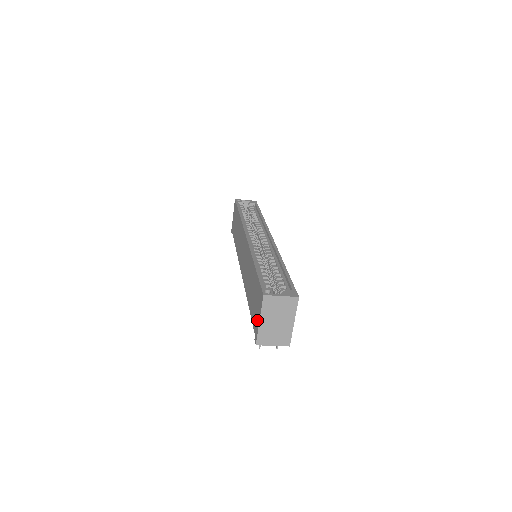
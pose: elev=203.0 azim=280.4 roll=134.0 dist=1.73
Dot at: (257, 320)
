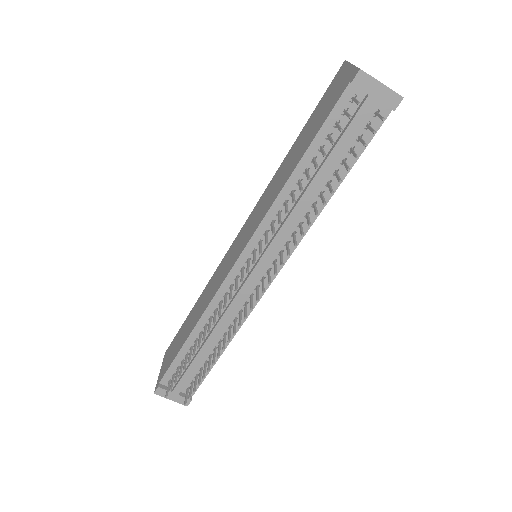
Dot at: (344, 77)
